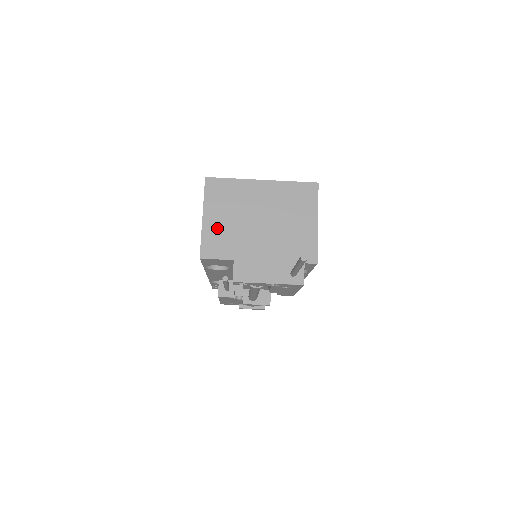
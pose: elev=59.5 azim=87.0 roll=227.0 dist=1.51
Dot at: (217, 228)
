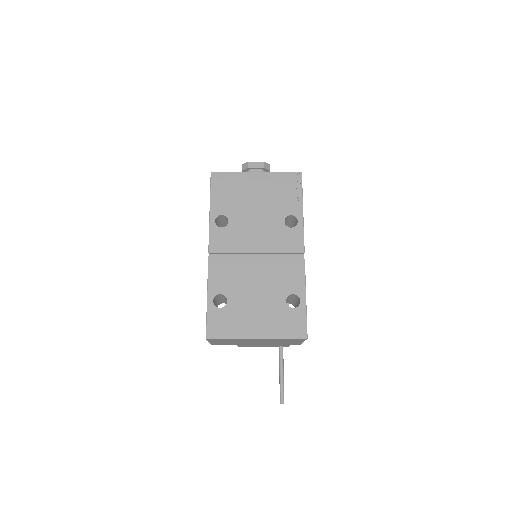
Dot at: (222, 343)
